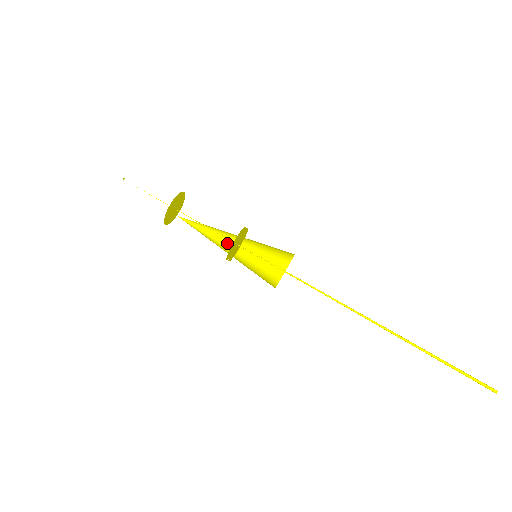
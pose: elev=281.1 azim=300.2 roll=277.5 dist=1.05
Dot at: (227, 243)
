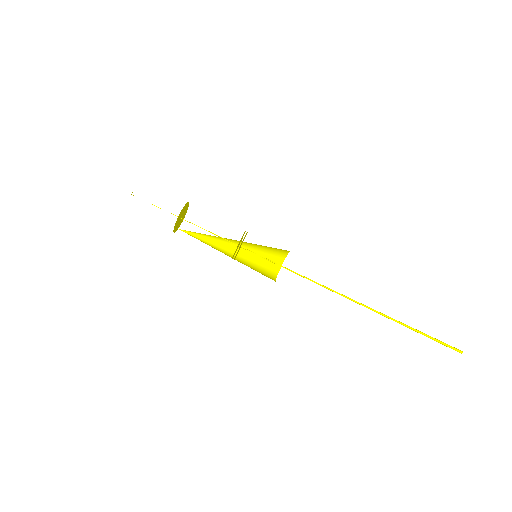
Dot at: (226, 251)
